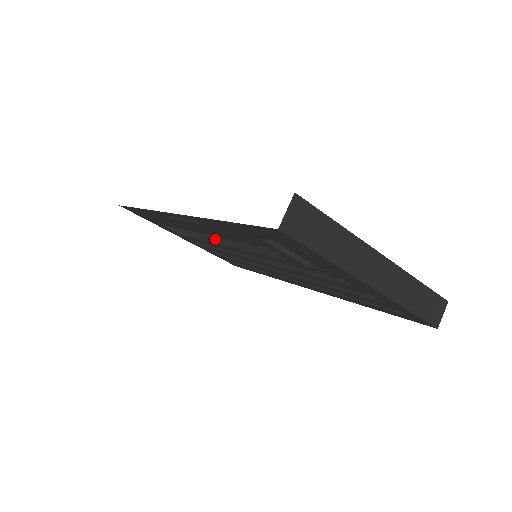
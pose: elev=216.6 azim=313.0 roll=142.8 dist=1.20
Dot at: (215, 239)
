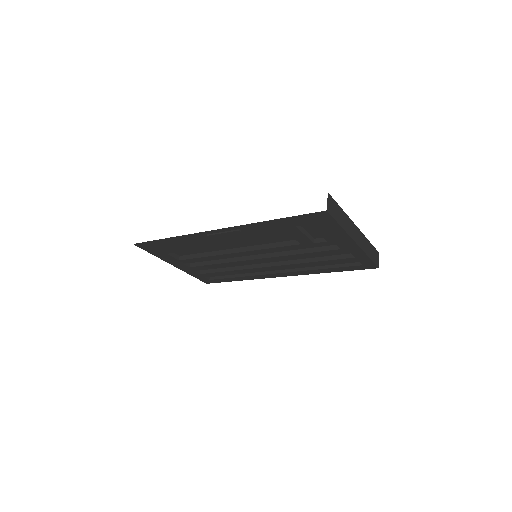
Dot at: (222, 252)
